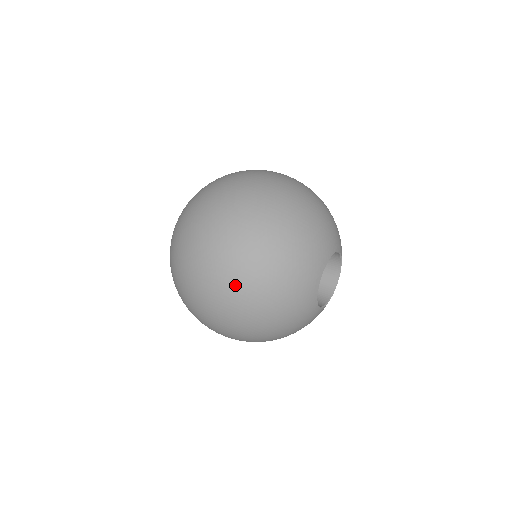
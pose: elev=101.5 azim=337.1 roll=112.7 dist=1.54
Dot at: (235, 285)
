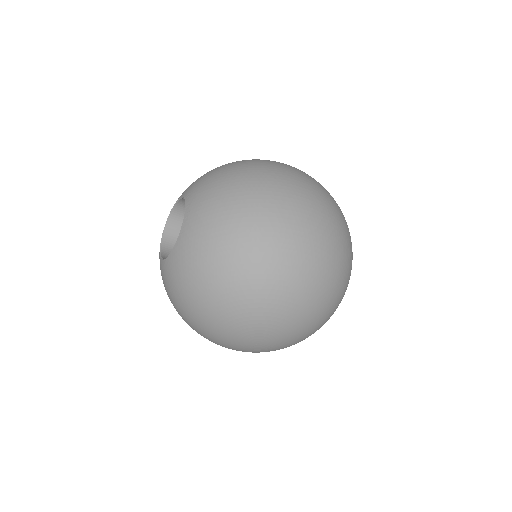
Dot at: (334, 266)
